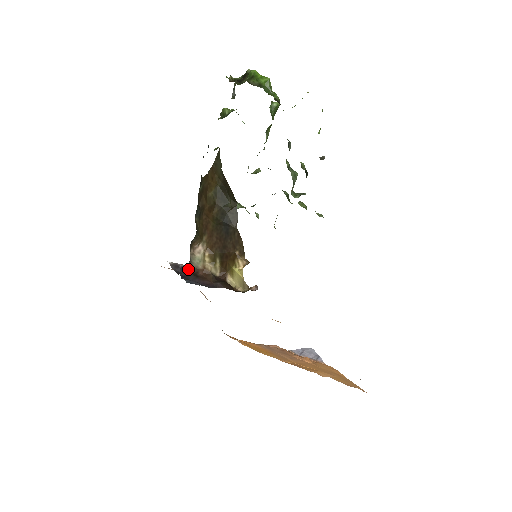
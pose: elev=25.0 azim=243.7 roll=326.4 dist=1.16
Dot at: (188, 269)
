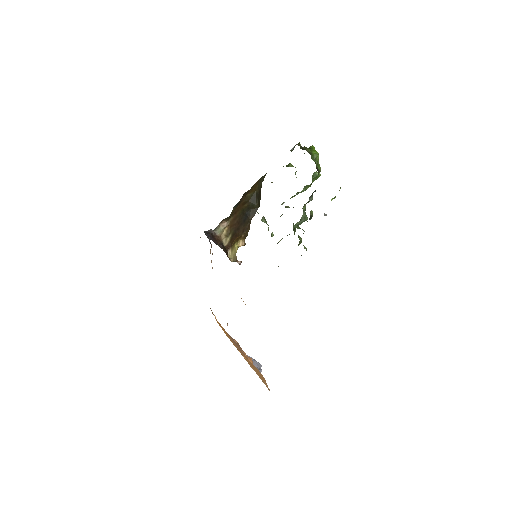
Dot at: (211, 231)
